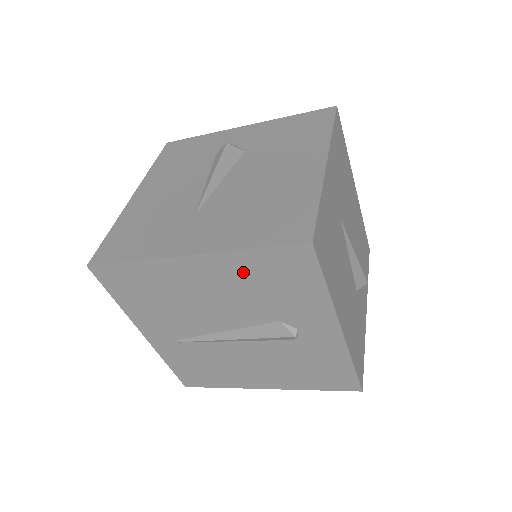
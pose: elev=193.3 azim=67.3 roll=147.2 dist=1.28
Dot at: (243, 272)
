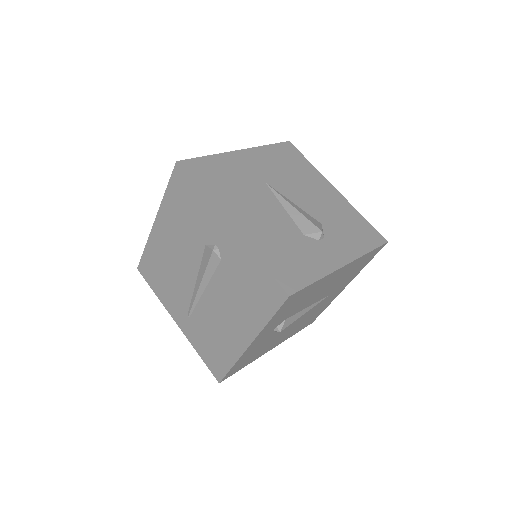
Dot at: (173, 213)
